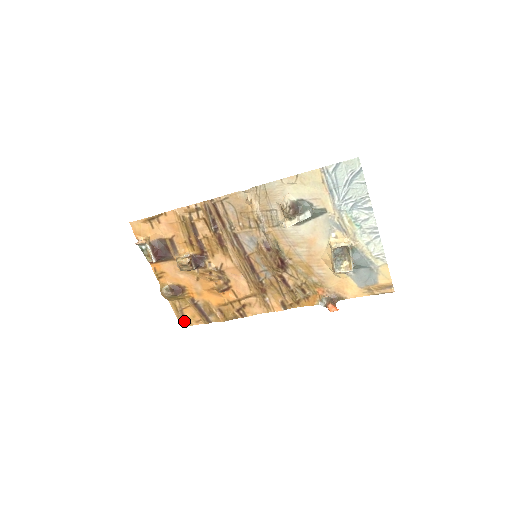
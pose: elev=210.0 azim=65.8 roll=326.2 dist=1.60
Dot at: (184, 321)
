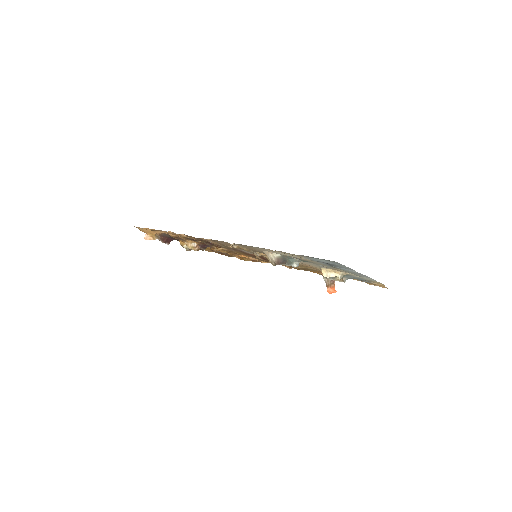
Dot at: (210, 251)
